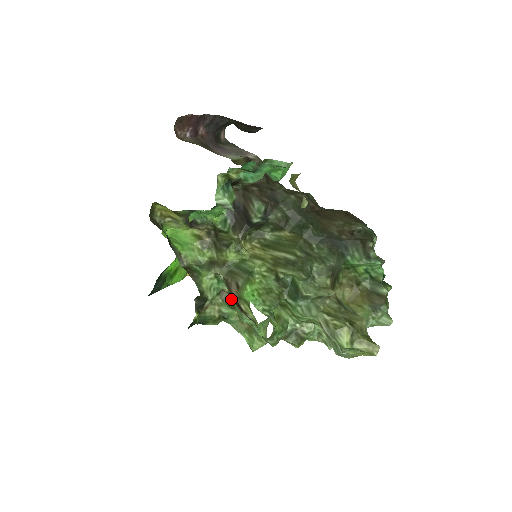
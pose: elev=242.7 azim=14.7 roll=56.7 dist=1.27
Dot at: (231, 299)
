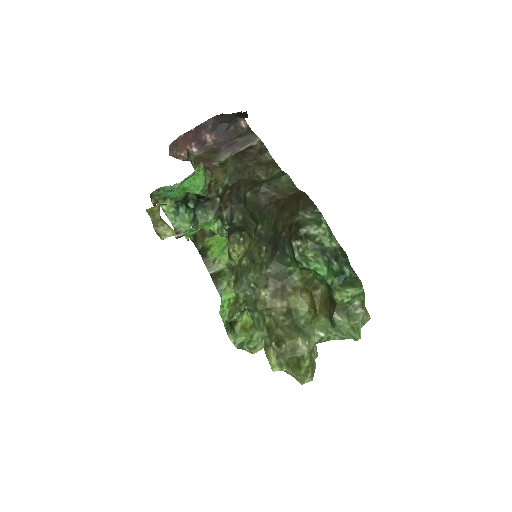
Dot at: occluded
